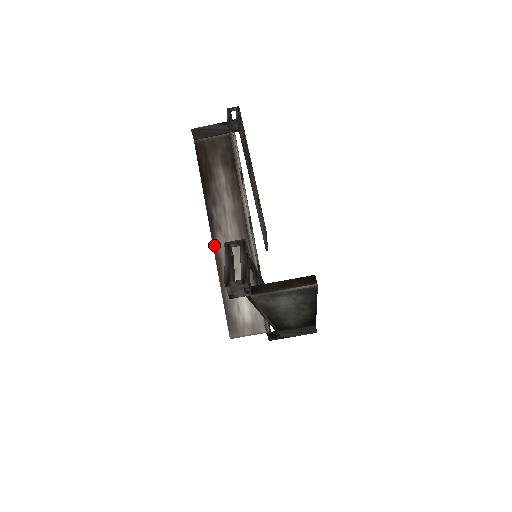
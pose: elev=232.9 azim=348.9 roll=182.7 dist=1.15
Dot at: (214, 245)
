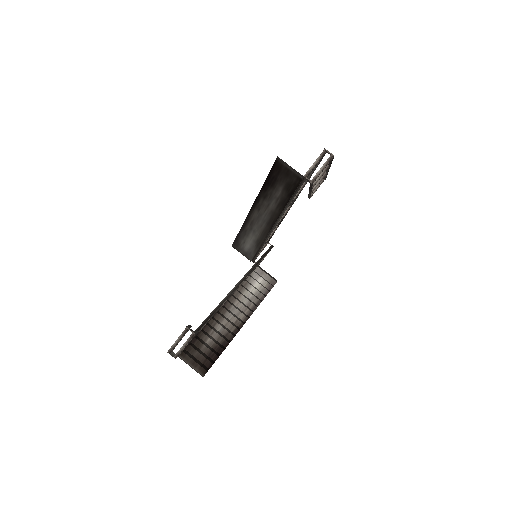
Dot at: (250, 212)
